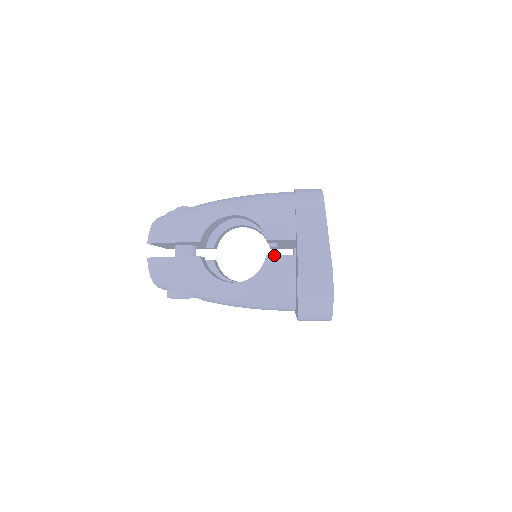
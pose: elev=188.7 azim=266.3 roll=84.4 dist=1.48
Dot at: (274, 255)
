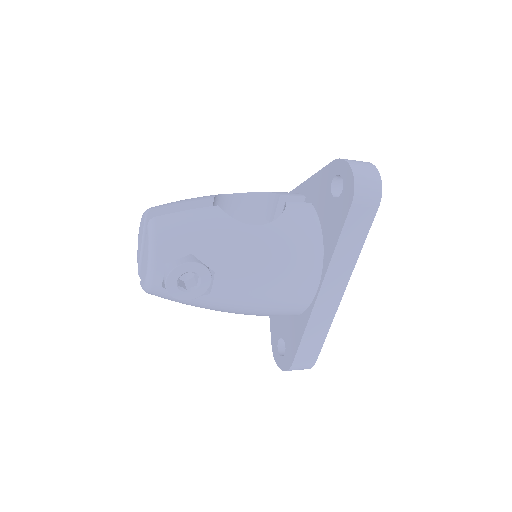
Dot at: (293, 202)
